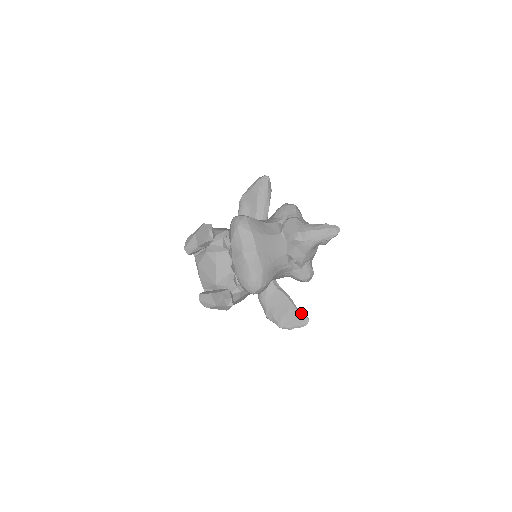
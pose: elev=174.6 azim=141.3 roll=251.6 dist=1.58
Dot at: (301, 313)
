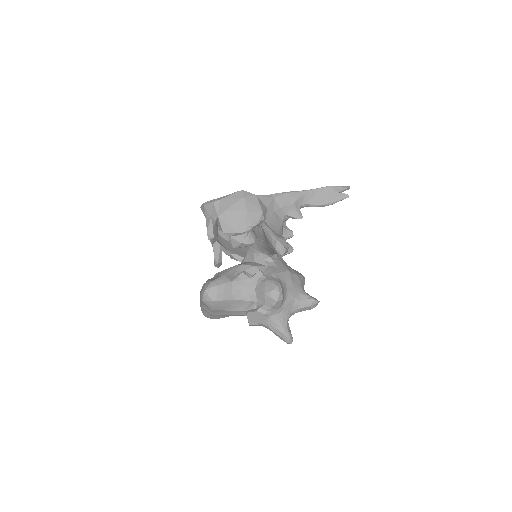
Dot at: occluded
